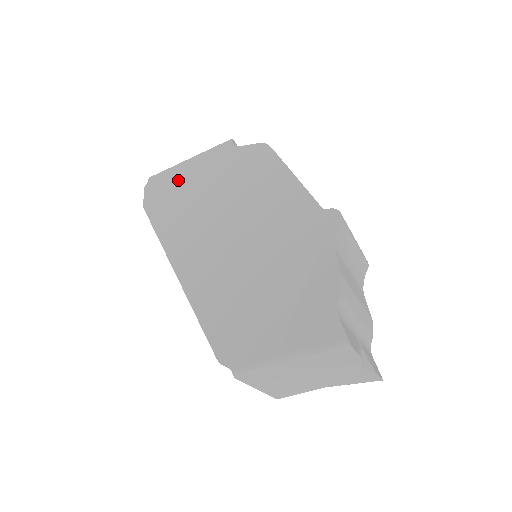
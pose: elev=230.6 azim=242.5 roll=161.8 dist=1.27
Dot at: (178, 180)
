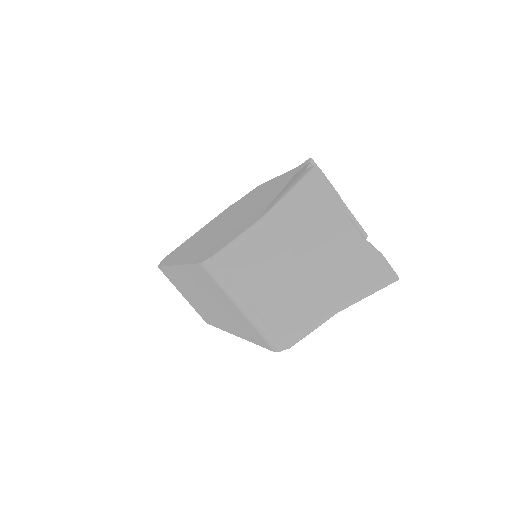
Dot at: (189, 240)
